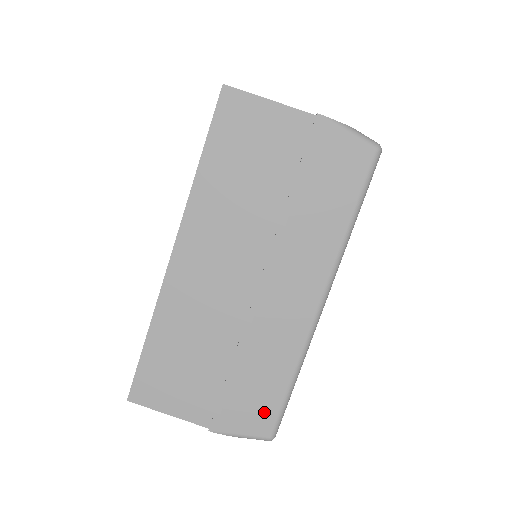
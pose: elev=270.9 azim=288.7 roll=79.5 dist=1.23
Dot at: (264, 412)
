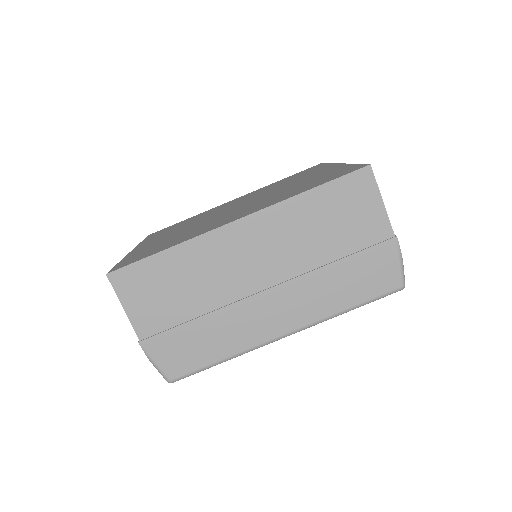
Dot at: (185, 363)
